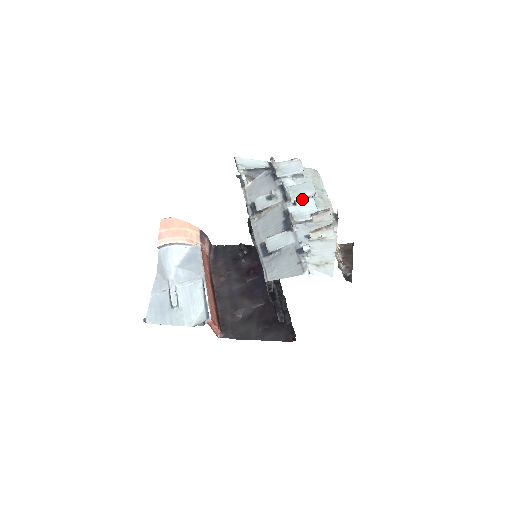
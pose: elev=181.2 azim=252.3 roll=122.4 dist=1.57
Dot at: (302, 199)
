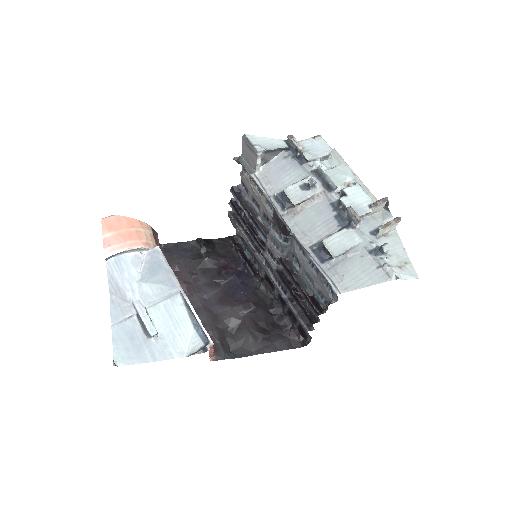
Dot at: (349, 187)
